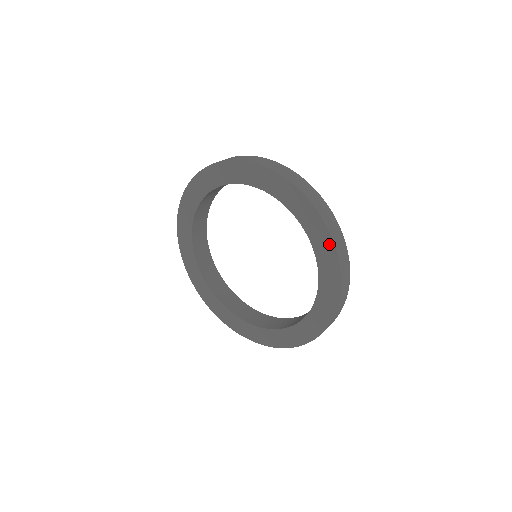
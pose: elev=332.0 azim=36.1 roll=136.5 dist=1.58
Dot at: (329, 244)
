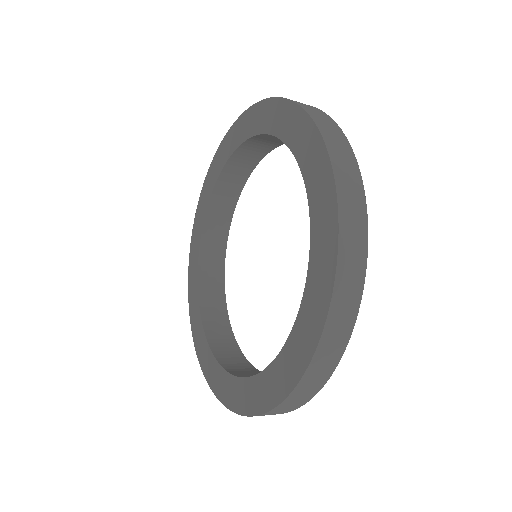
Dot at: (321, 312)
